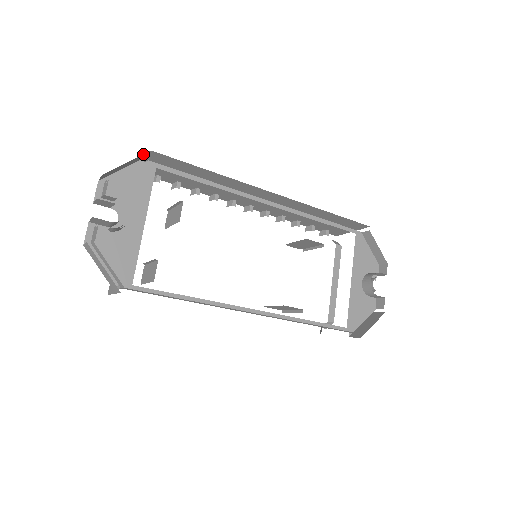
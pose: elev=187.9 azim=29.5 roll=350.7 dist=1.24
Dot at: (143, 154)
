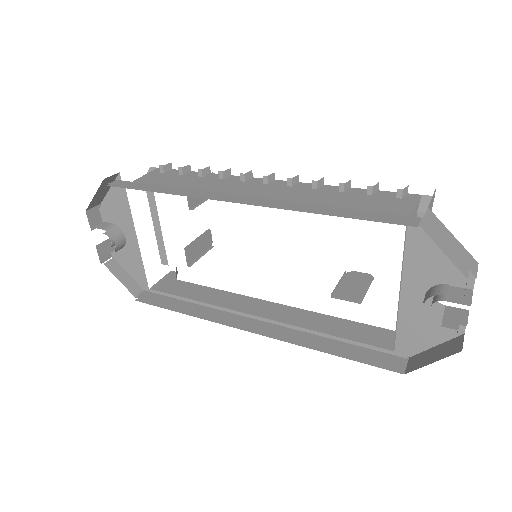
Dot at: (102, 183)
